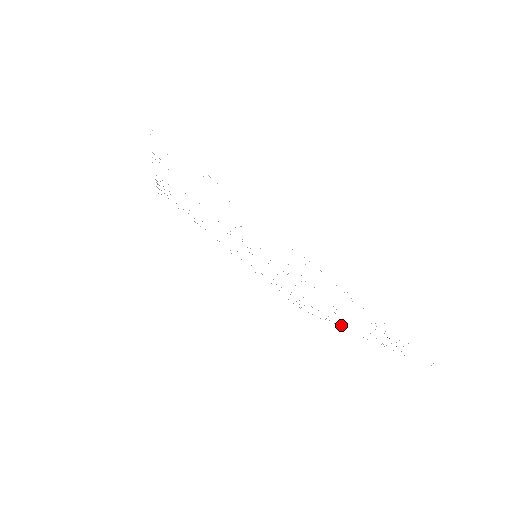
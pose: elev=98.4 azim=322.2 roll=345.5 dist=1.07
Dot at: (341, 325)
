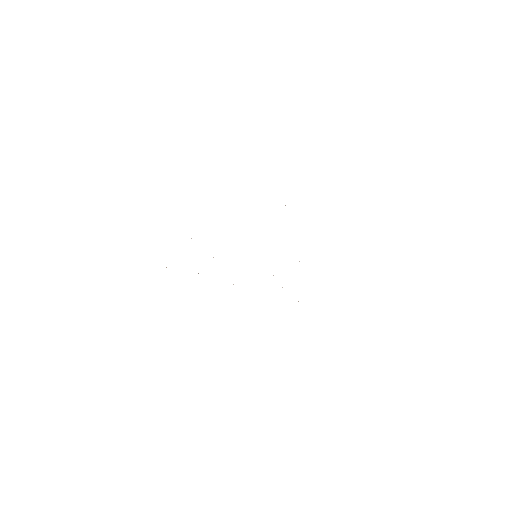
Dot at: occluded
